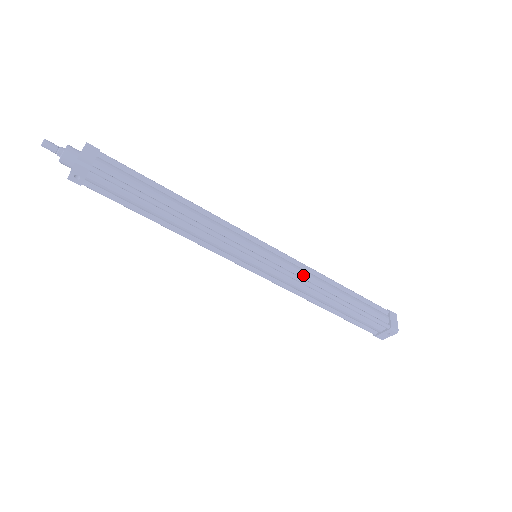
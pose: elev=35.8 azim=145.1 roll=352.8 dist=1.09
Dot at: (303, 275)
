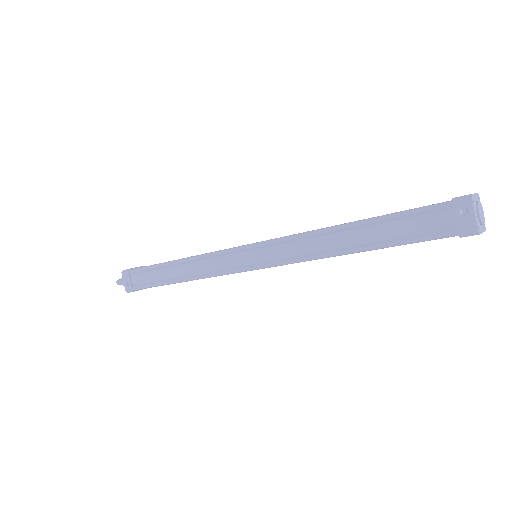
Dot at: occluded
